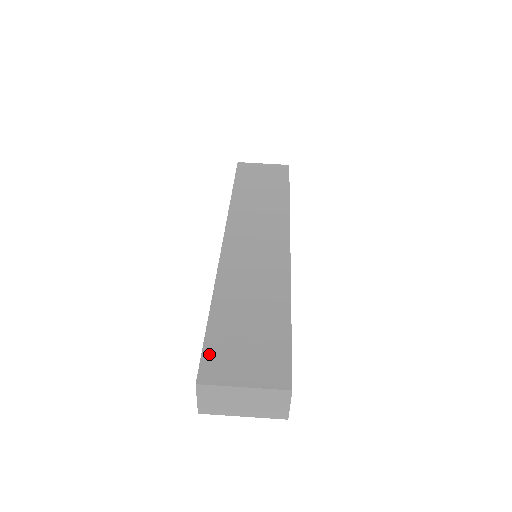
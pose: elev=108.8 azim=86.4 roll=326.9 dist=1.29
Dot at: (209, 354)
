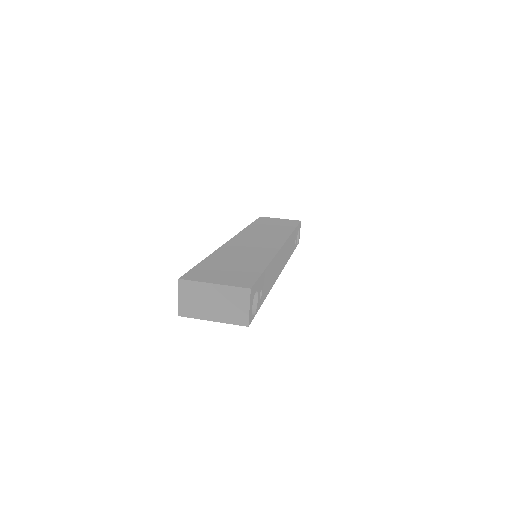
Dot at: (195, 271)
